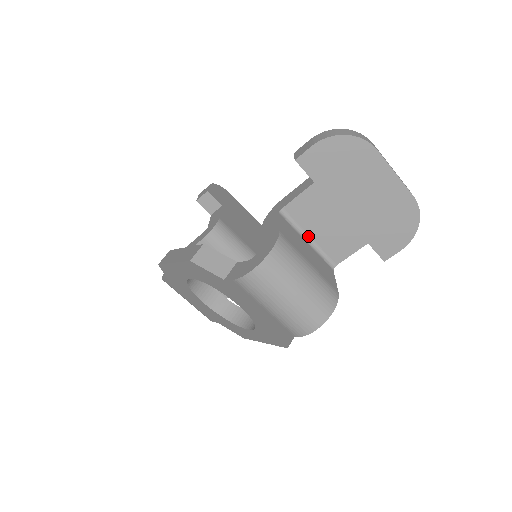
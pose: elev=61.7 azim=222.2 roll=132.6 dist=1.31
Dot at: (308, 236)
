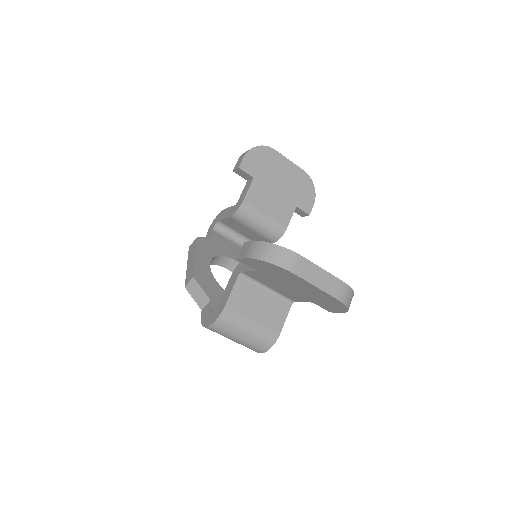
Dot at: (267, 286)
